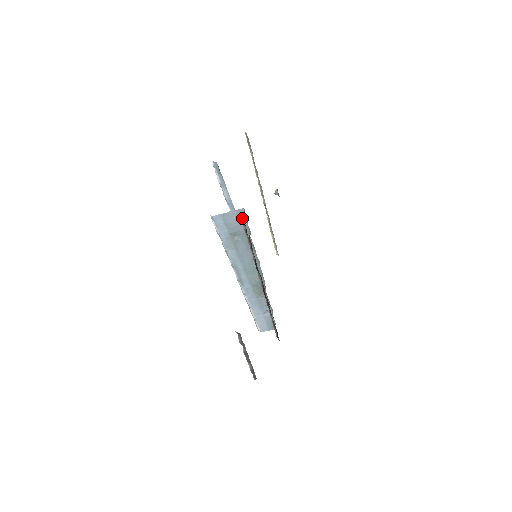
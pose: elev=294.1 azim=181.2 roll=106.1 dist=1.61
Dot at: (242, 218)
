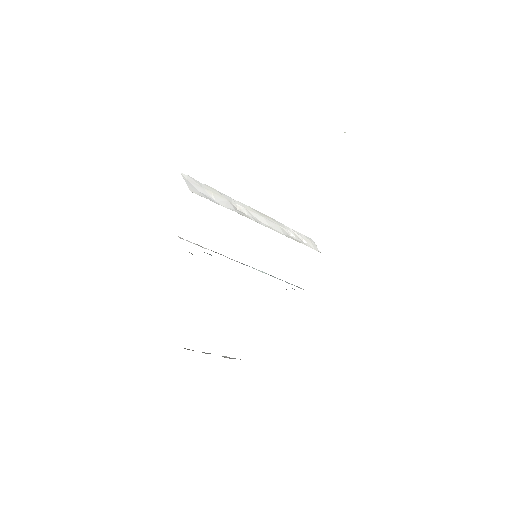
Dot at: occluded
